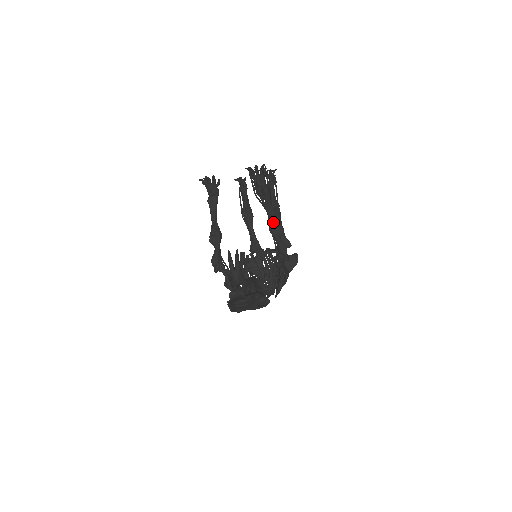
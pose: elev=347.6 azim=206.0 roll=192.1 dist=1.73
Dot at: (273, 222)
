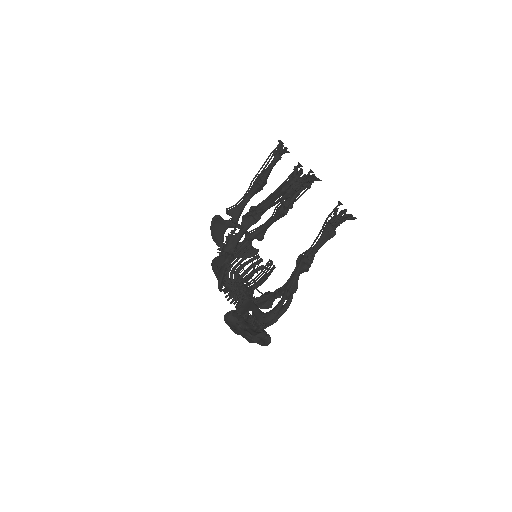
Dot at: (308, 261)
